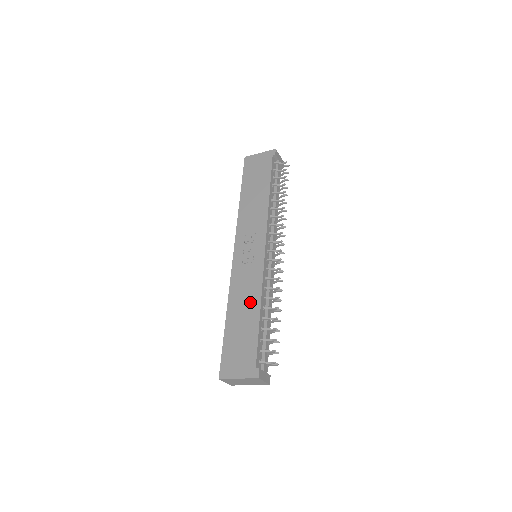
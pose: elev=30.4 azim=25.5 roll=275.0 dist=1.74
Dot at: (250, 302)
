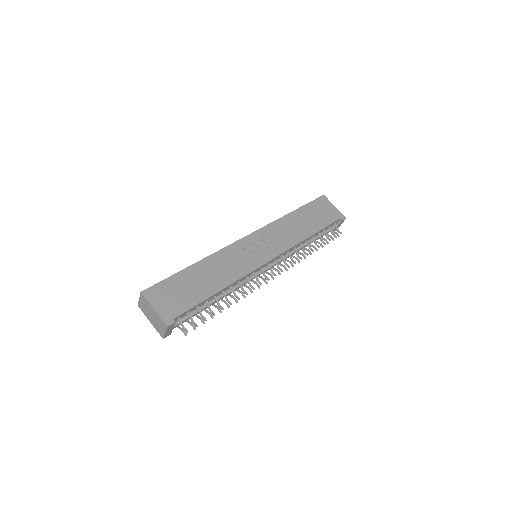
Dot at: (221, 277)
